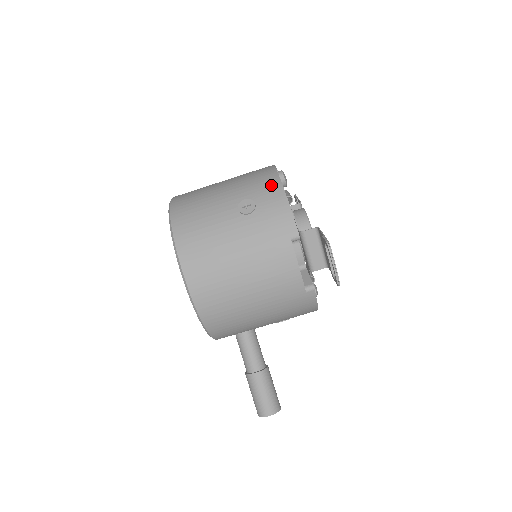
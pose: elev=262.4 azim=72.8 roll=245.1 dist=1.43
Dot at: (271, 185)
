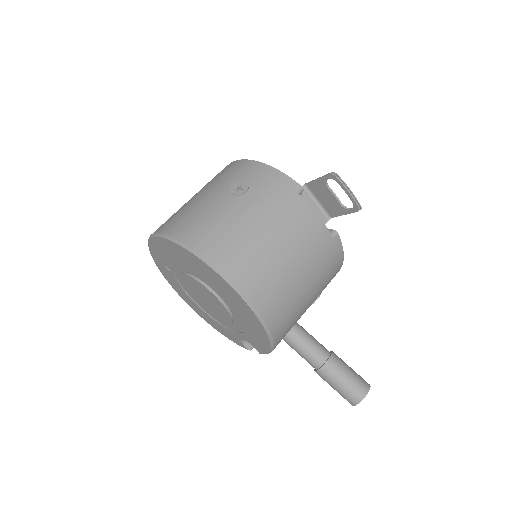
Dot at: (246, 166)
